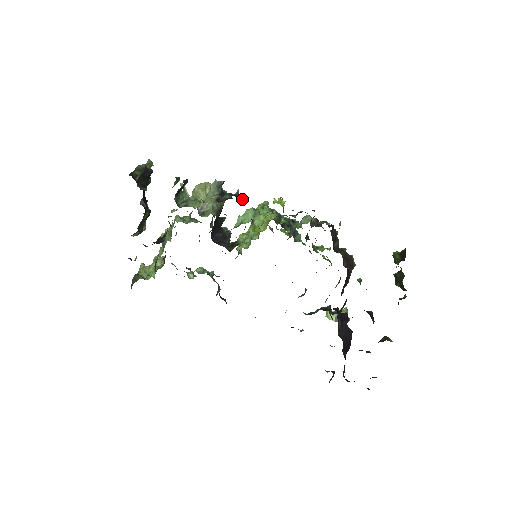
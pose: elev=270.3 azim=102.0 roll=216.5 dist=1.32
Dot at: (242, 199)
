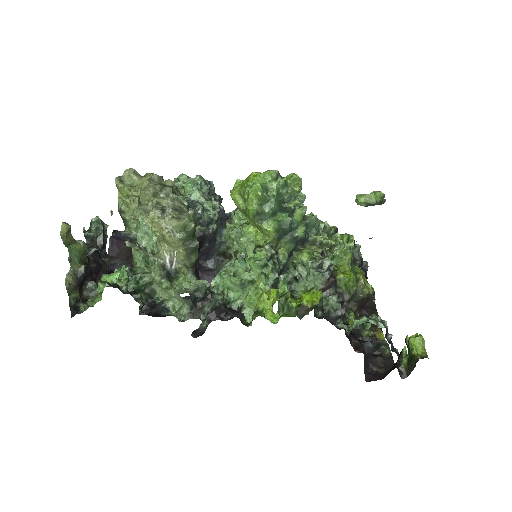
Dot at: (222, 312)
